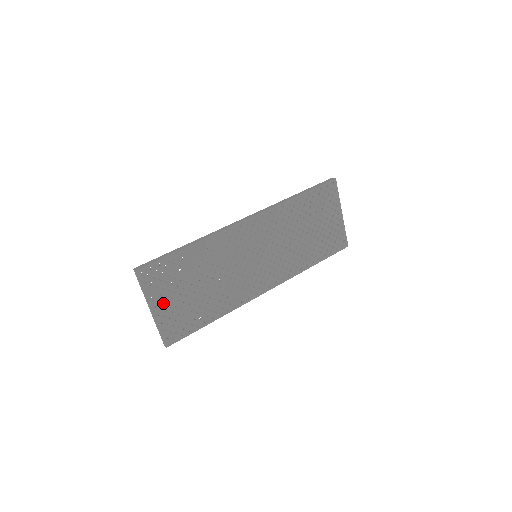
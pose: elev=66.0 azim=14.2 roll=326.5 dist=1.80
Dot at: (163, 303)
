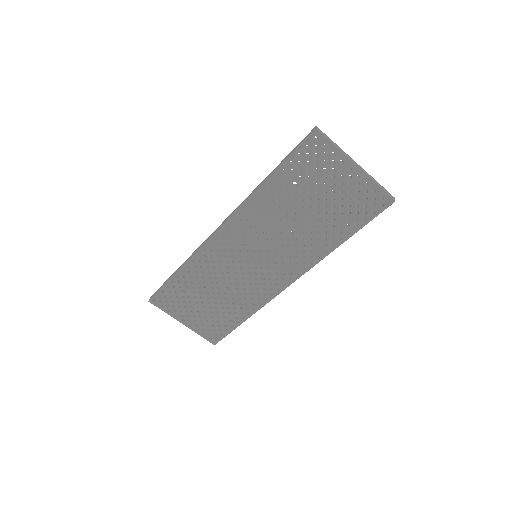
Dot at: (188, 317)
